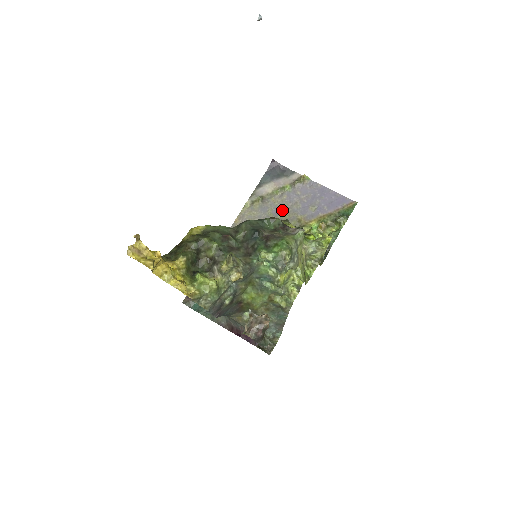
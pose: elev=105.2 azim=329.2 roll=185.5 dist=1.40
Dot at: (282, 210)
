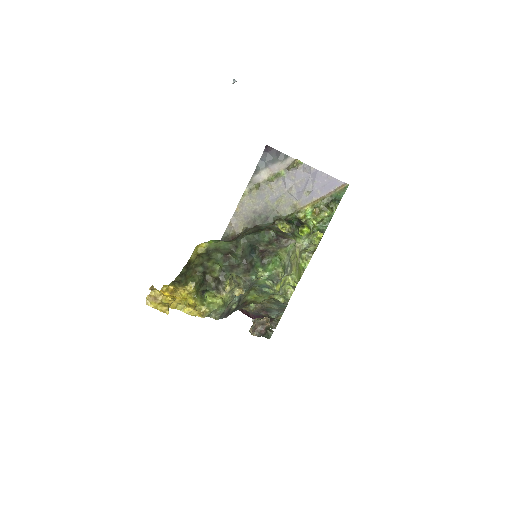
Dot at: (278, 196)
